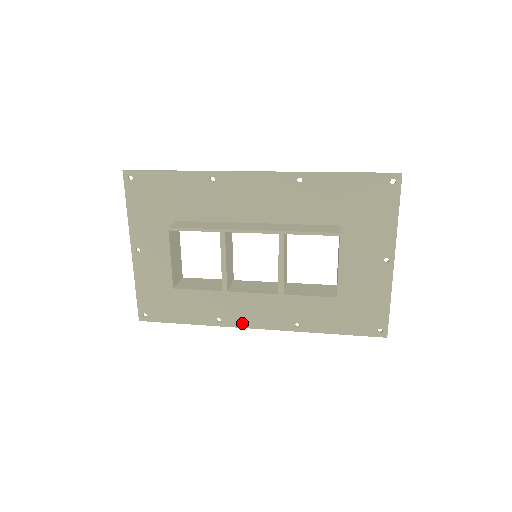
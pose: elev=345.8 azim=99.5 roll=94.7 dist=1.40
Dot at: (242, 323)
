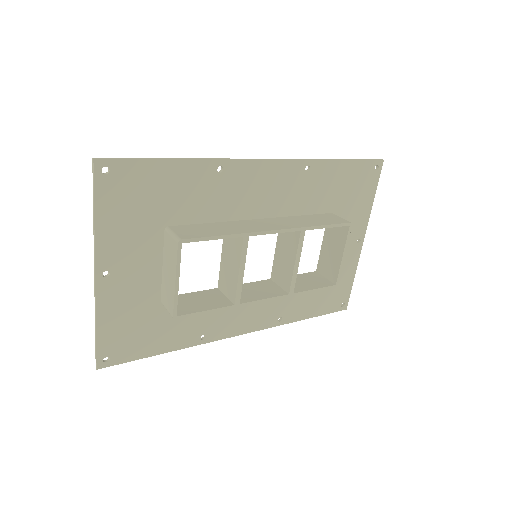
Dot at: (228, 333)
